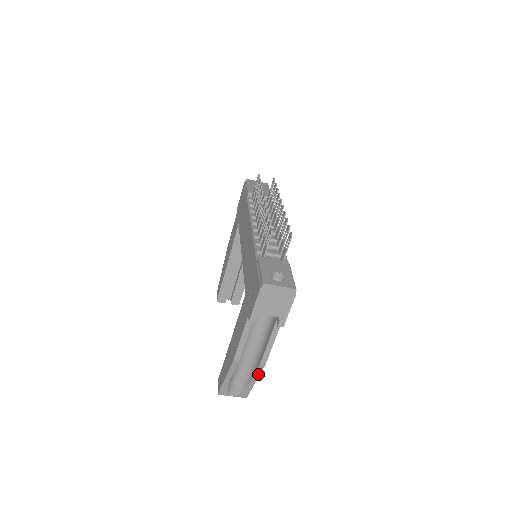
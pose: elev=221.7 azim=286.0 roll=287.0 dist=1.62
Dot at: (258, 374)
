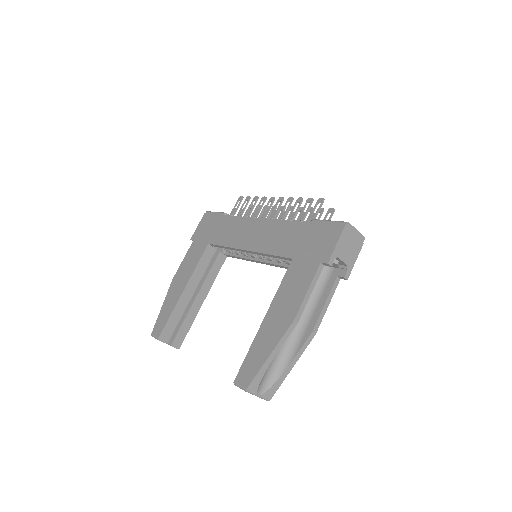
Dot at: (302, 351)
